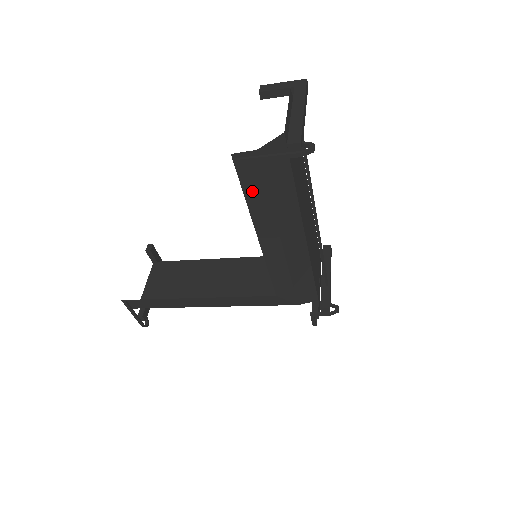
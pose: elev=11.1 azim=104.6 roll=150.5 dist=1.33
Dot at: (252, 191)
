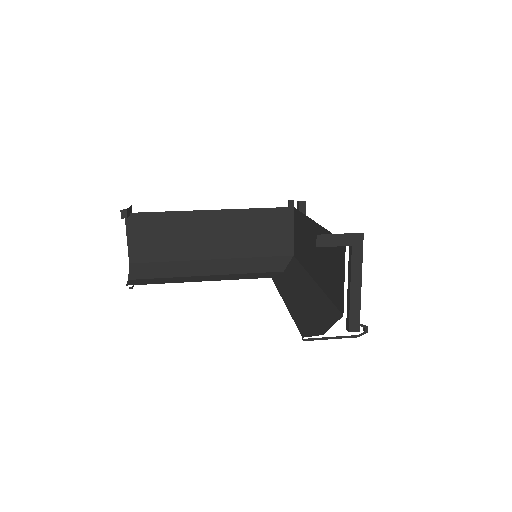
Dot at: (301, 322)
